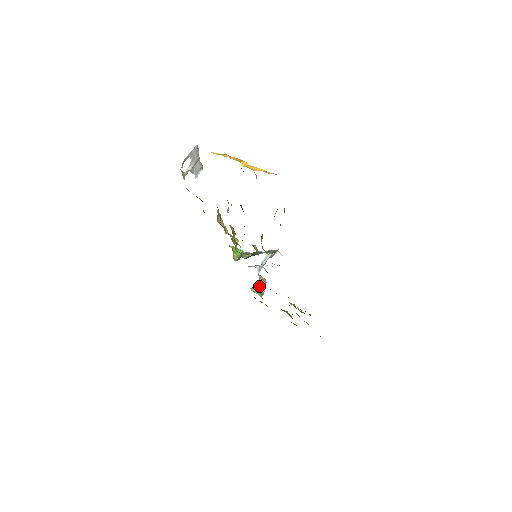
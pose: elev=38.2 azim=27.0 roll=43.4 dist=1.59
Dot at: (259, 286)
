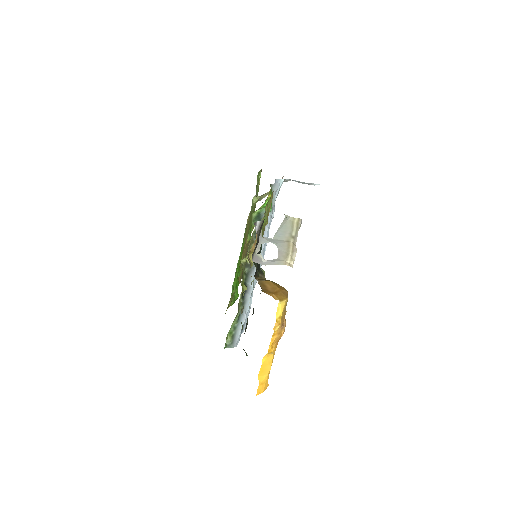
Dot at: (266, 193)
